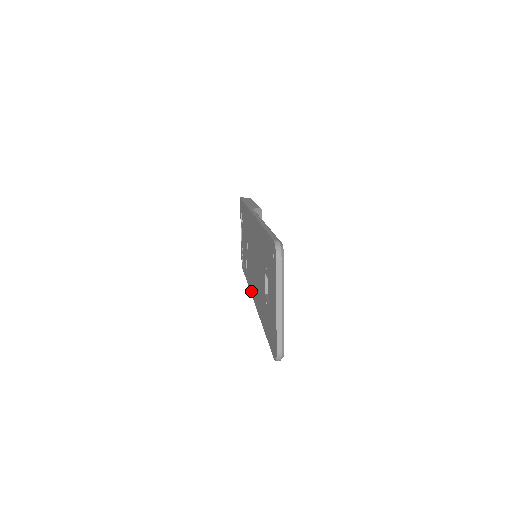
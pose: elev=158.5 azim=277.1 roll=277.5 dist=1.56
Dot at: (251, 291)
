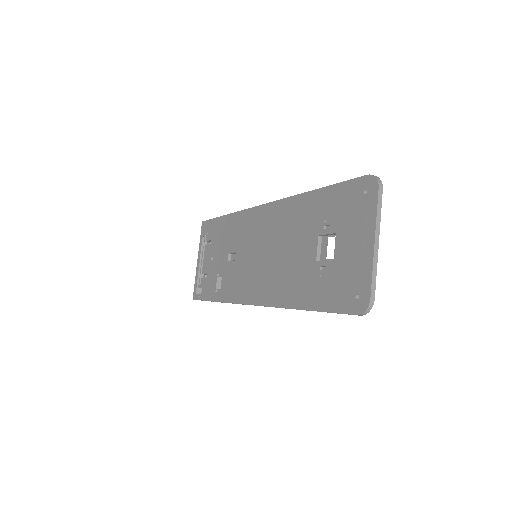
Dot at: (241, 300)
